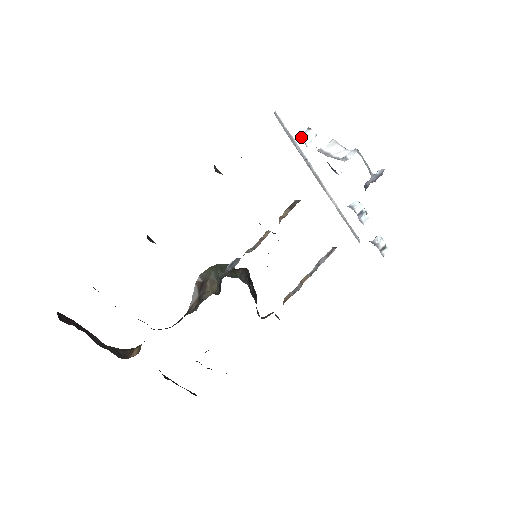
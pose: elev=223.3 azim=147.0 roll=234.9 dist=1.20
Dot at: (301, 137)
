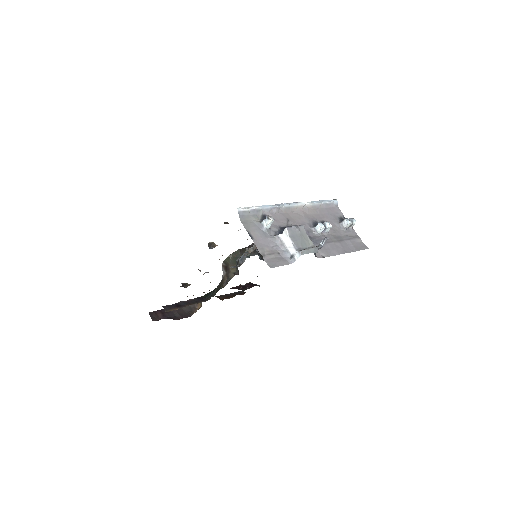
Dot at: (263, 225)
